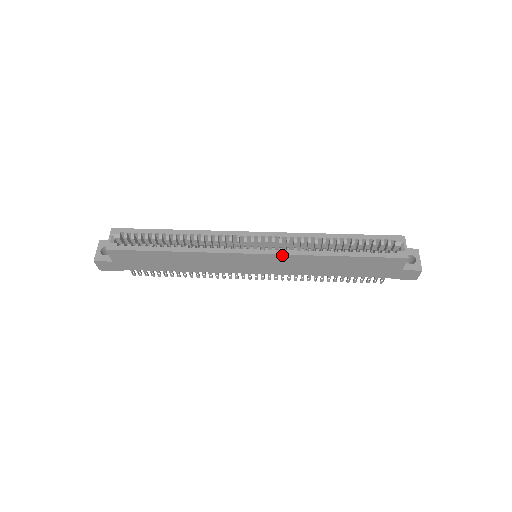
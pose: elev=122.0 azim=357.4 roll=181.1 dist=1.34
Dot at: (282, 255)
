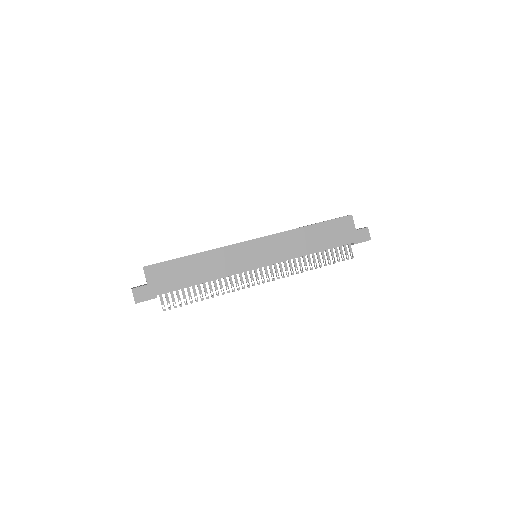
Dot at: (273, 235)
